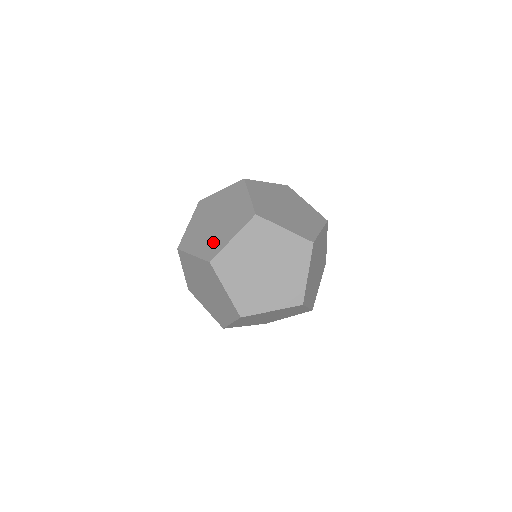
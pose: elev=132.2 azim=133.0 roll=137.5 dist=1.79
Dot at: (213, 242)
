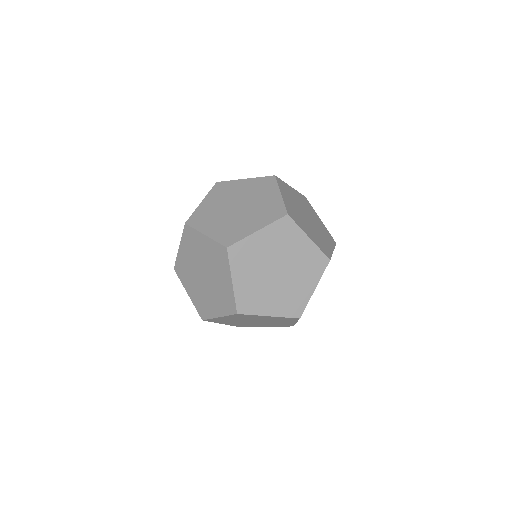
Dot at: occluded
